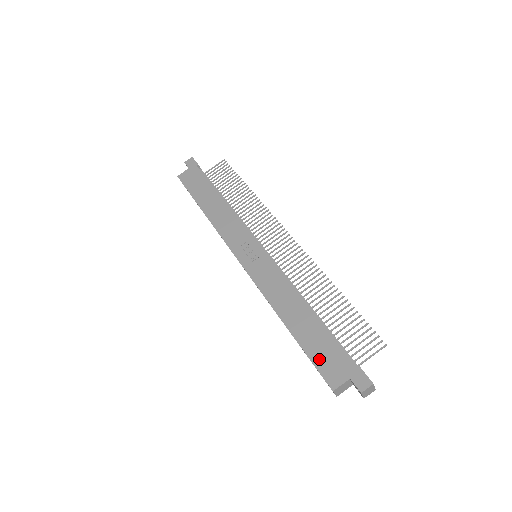
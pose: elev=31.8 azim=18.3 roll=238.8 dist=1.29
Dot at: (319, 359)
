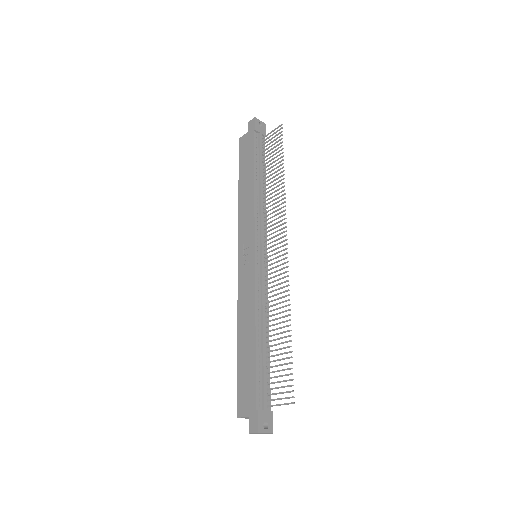
Dot at: (241, 385)
